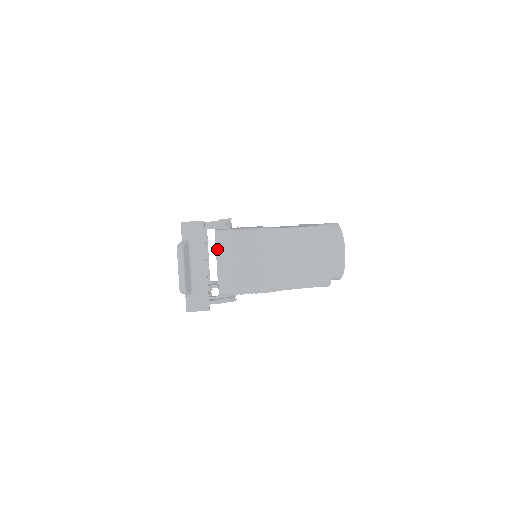
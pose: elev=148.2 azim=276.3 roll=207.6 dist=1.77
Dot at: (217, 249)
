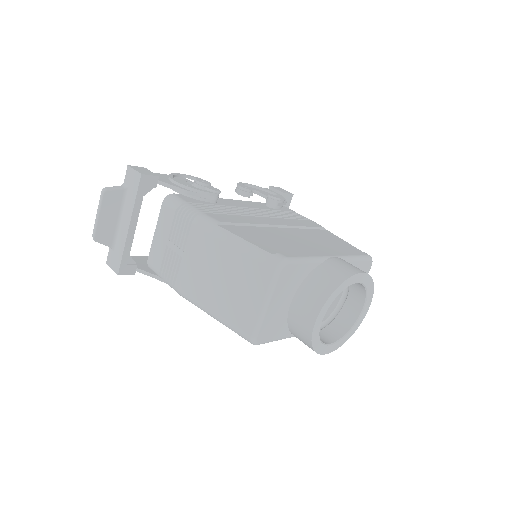
Dot at: (159, 215)
